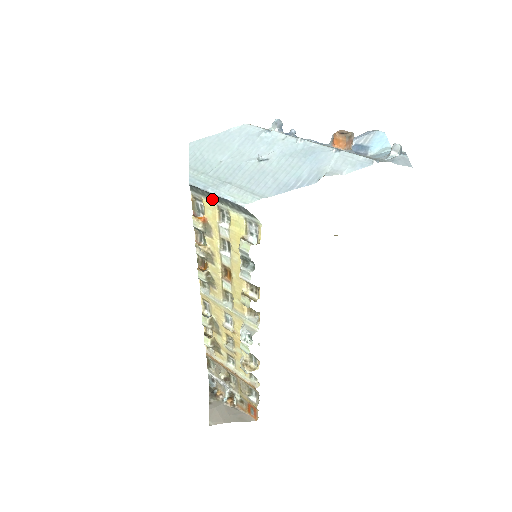
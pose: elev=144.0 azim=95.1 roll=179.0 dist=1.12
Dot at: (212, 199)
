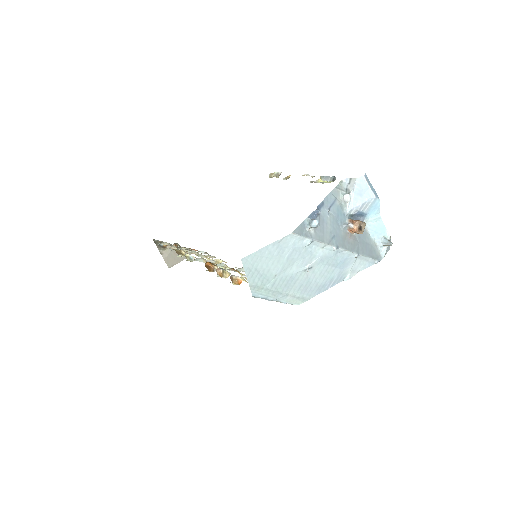
Dot at: occluded
